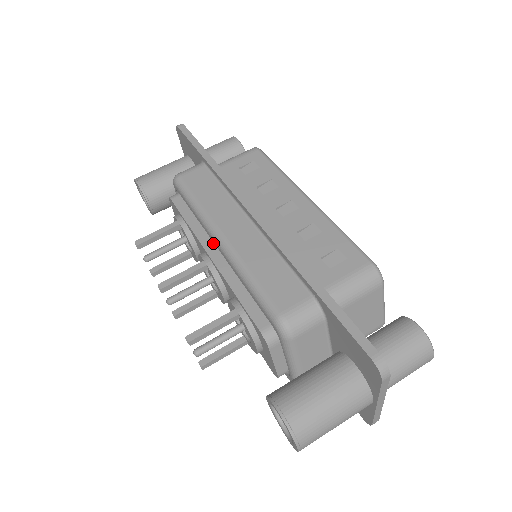
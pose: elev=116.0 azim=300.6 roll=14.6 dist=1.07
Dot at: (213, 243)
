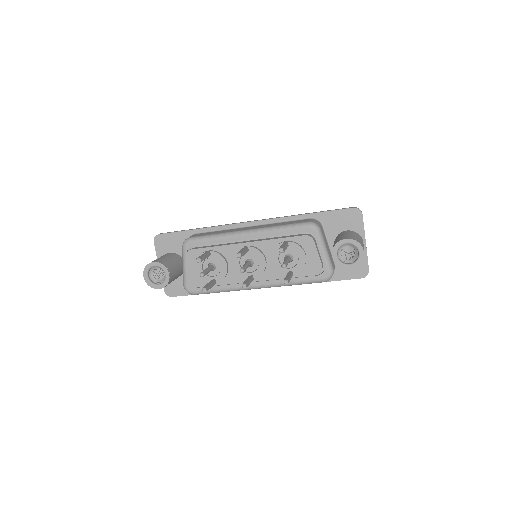
Dot at: (241, 242)
